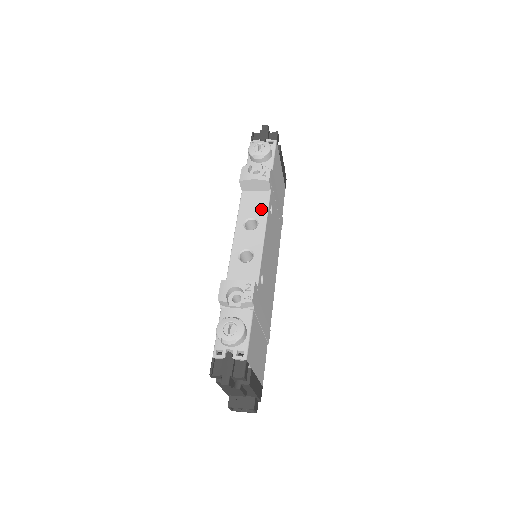
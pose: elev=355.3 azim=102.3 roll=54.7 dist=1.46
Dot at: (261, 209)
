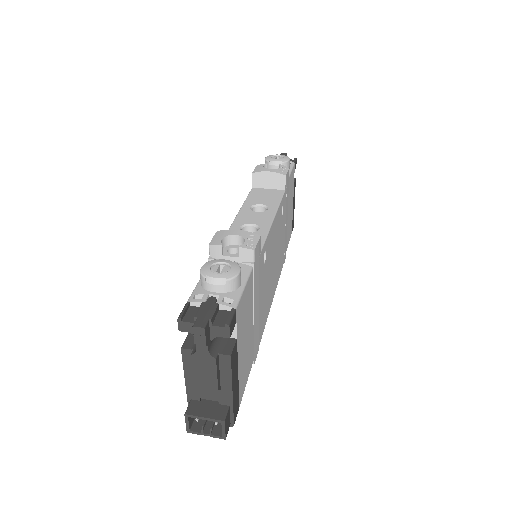
Dot at: (273, 200)
